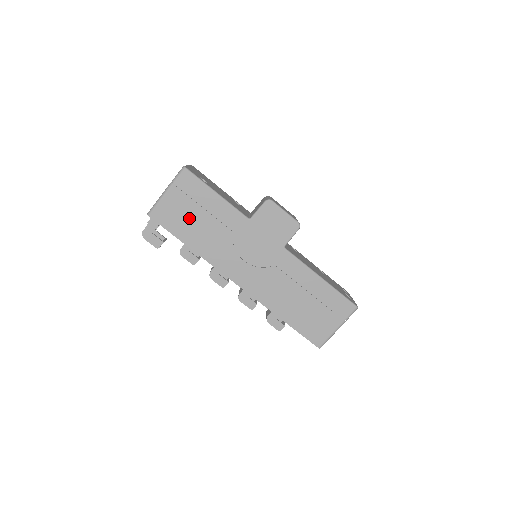
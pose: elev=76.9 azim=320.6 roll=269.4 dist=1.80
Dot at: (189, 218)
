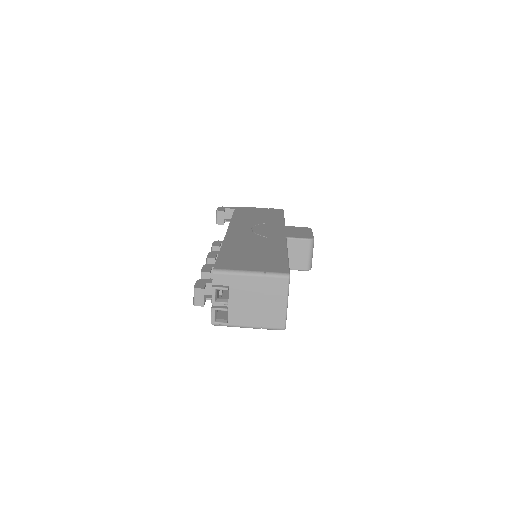
Dot at: (253, 213)
